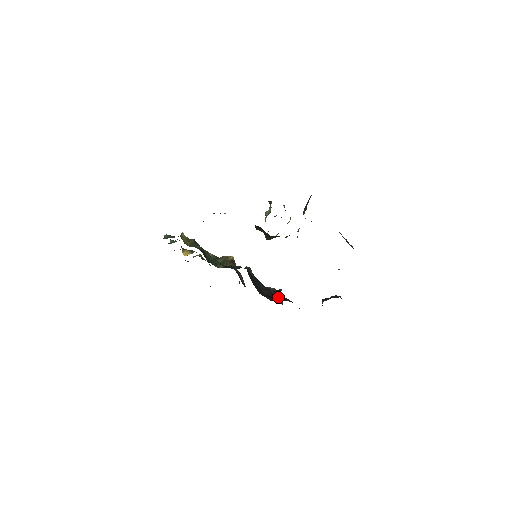
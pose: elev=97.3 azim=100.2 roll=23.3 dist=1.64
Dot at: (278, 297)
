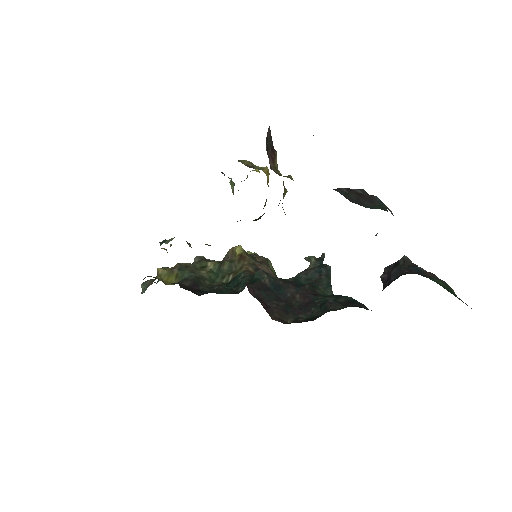
Dot at: (322, 281)
